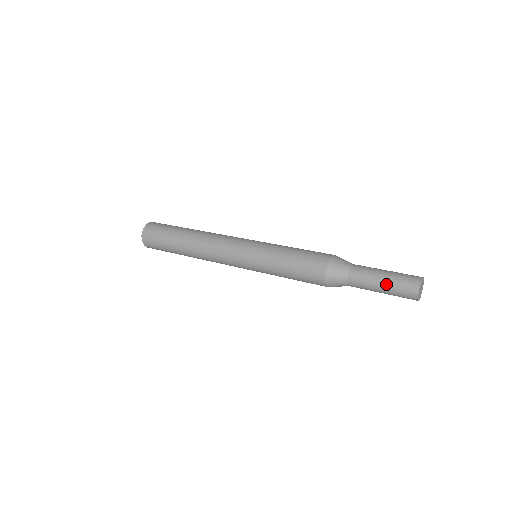
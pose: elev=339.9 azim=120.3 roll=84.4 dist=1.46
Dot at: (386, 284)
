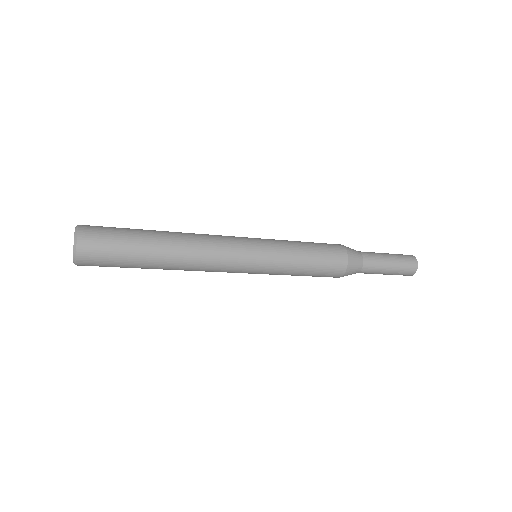
Dot at: (394, 259)
